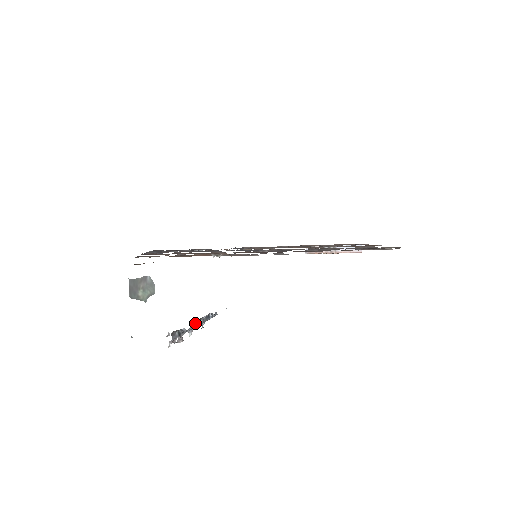
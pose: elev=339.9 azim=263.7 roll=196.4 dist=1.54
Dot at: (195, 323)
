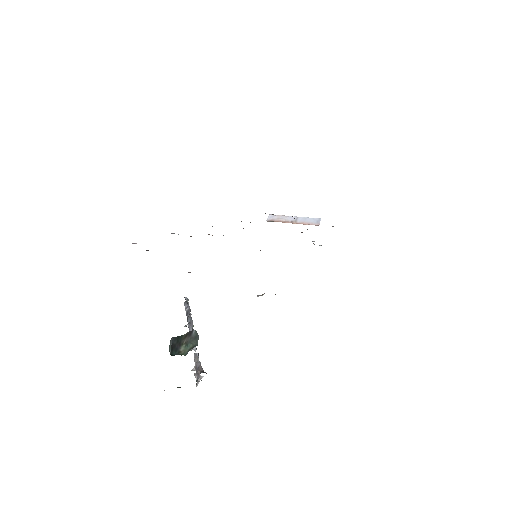
Dot at: occluded
